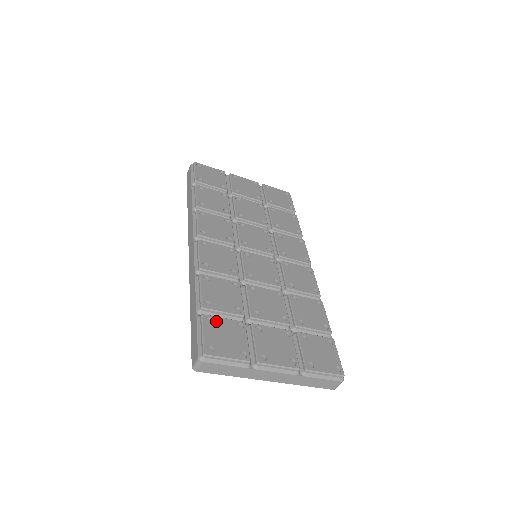
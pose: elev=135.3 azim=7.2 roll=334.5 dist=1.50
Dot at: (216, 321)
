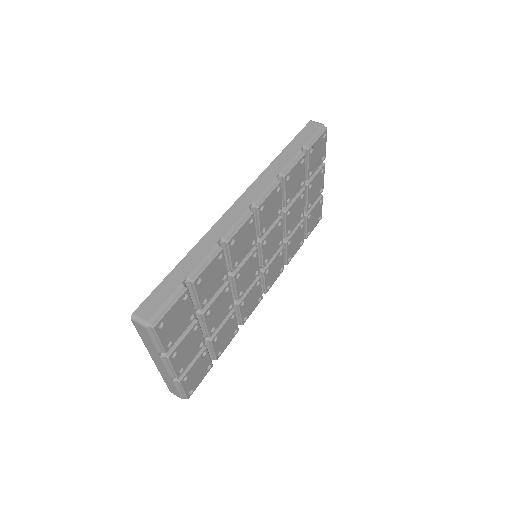
Dot at: (187, 302)
